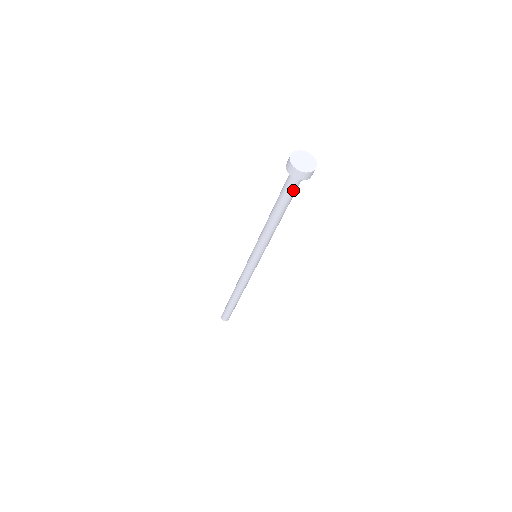
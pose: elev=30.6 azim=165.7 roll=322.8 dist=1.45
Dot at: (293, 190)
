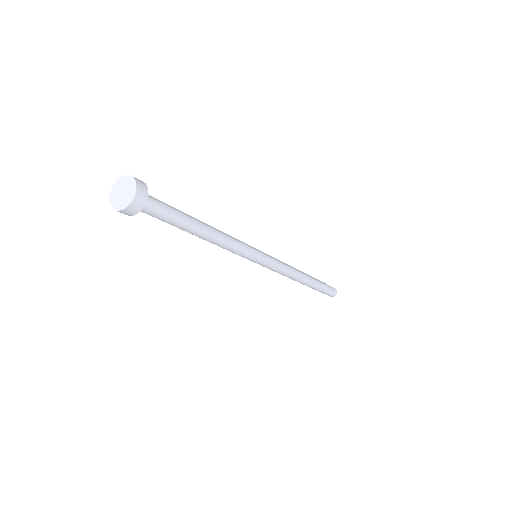
Dot at: (155, 217)
